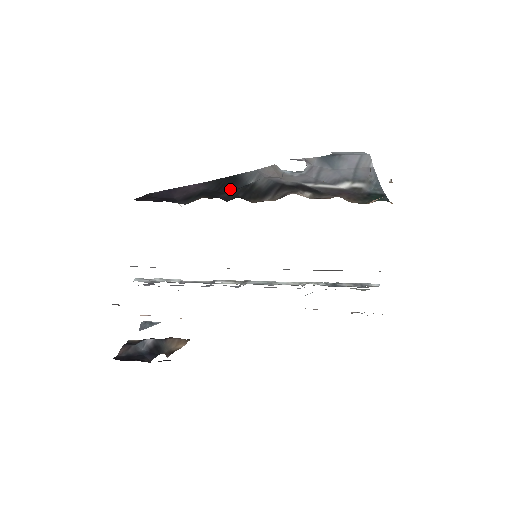
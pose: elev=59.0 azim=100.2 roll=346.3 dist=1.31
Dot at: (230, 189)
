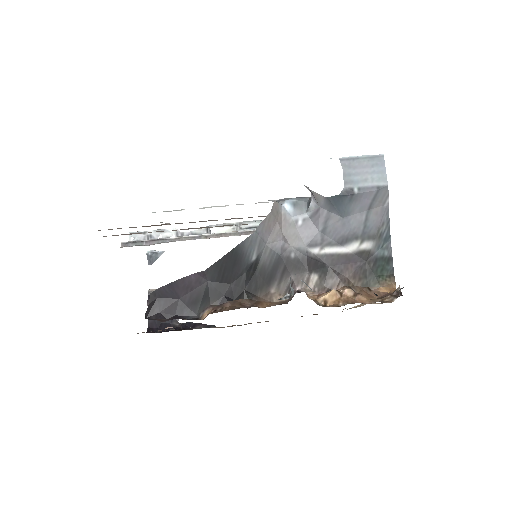
Dot at: (233, 276)
